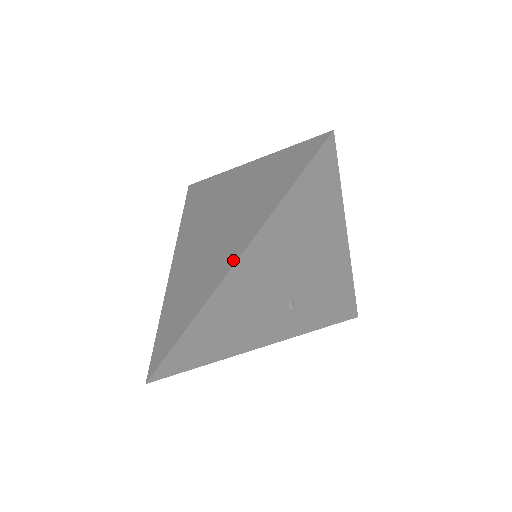
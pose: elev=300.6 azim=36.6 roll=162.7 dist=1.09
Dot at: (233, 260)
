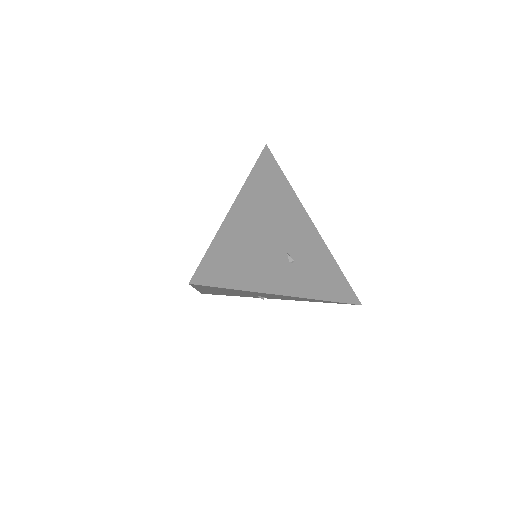
Dot at: (233, 205)
